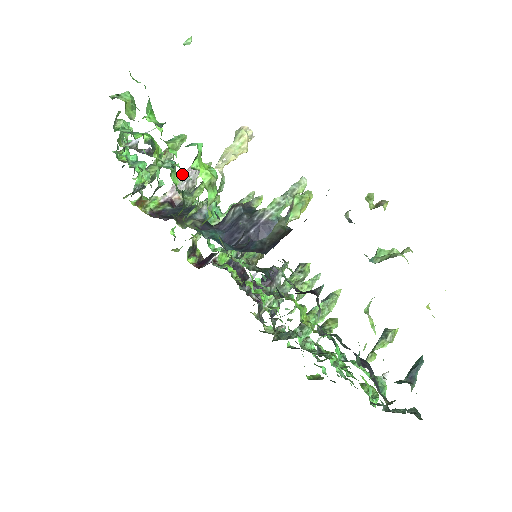
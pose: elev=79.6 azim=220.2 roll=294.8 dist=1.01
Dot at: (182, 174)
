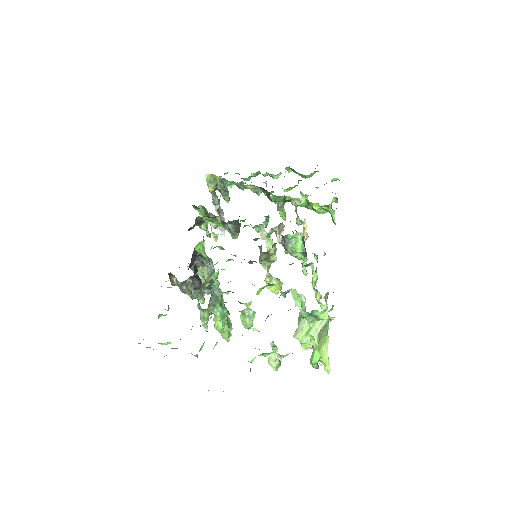
Dot at: (223, 217)
